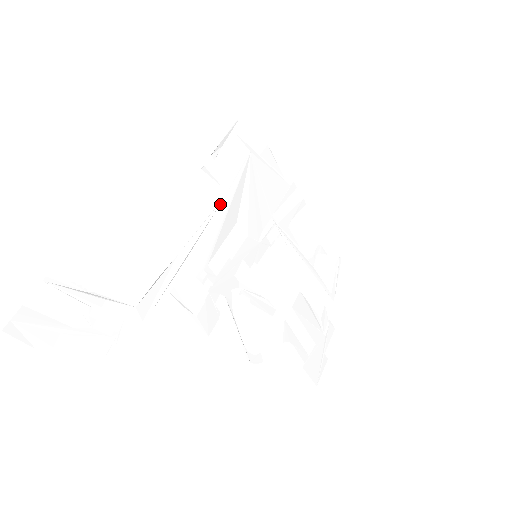
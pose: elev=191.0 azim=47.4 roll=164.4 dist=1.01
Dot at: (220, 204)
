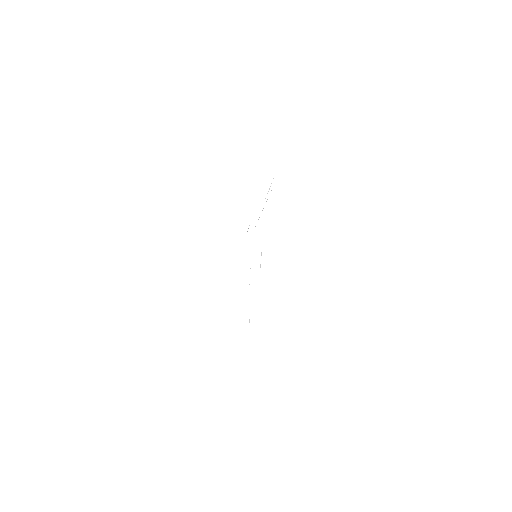
Dot at: occluded
